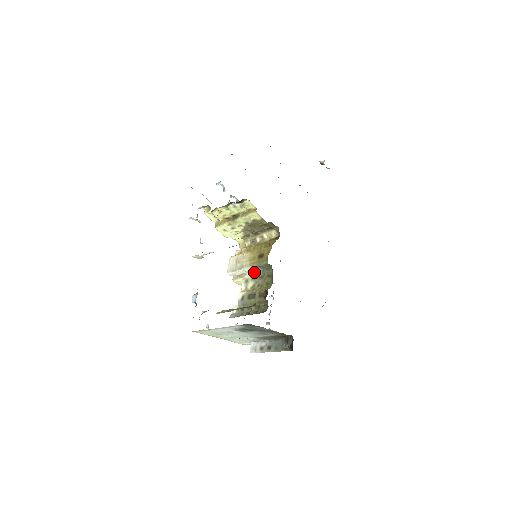
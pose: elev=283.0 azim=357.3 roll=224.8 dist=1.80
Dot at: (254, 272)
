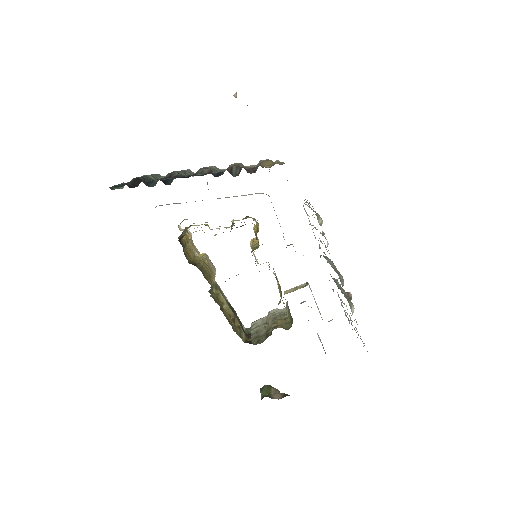
Dot at: occluded
